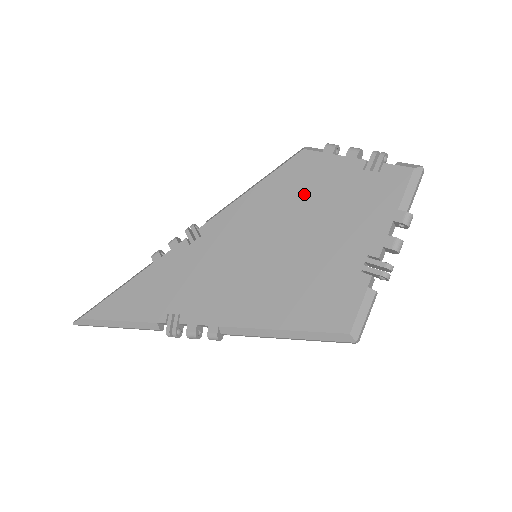
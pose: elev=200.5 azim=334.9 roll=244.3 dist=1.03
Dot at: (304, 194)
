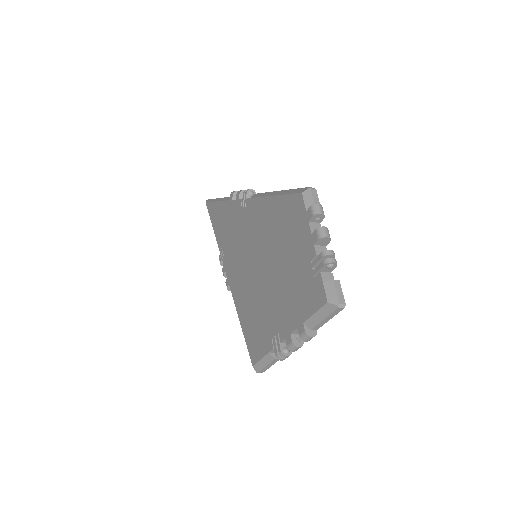
Dot at: (283, 239)
